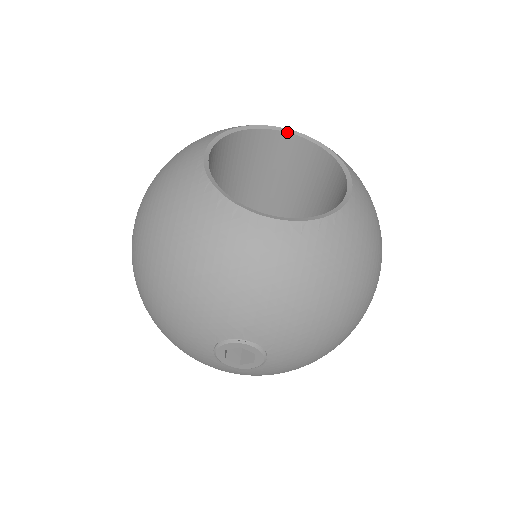
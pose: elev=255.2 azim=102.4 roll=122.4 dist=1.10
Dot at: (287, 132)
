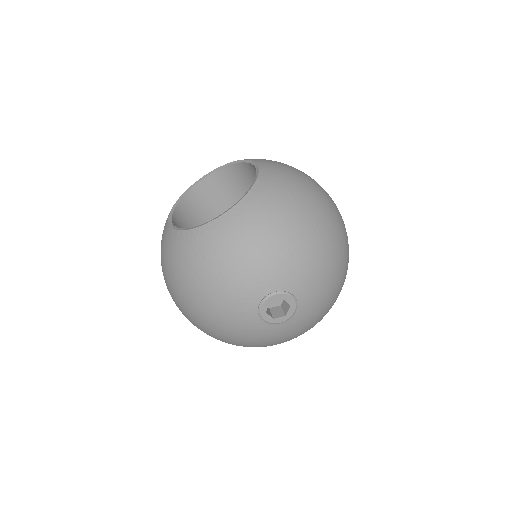
Dot at: (209, 175)
